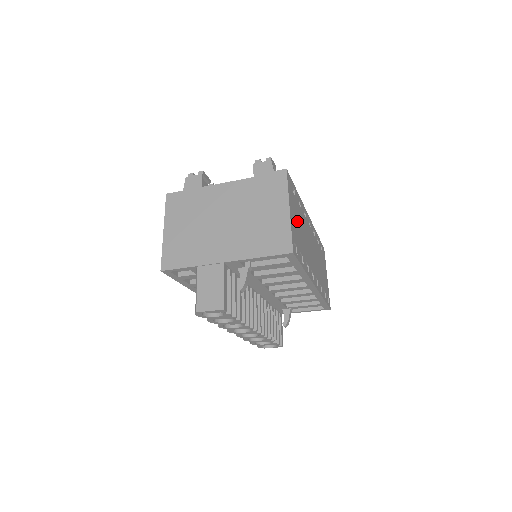
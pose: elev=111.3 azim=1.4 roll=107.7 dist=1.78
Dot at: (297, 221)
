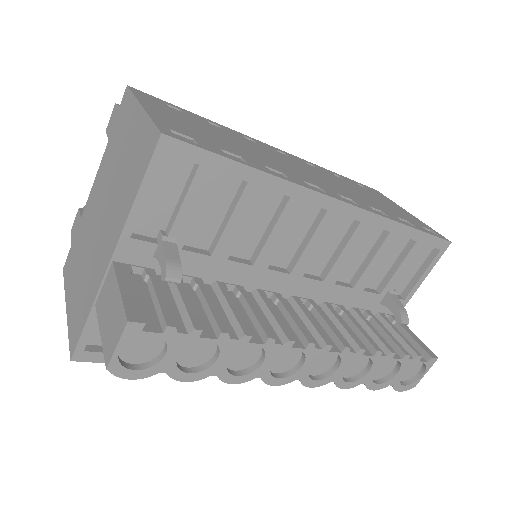
Dot at: (198, 128)
